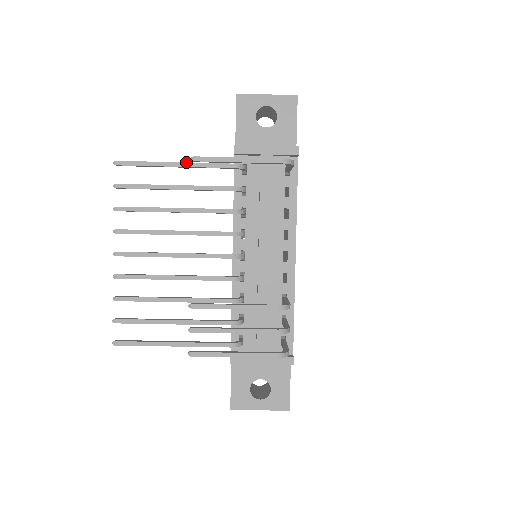
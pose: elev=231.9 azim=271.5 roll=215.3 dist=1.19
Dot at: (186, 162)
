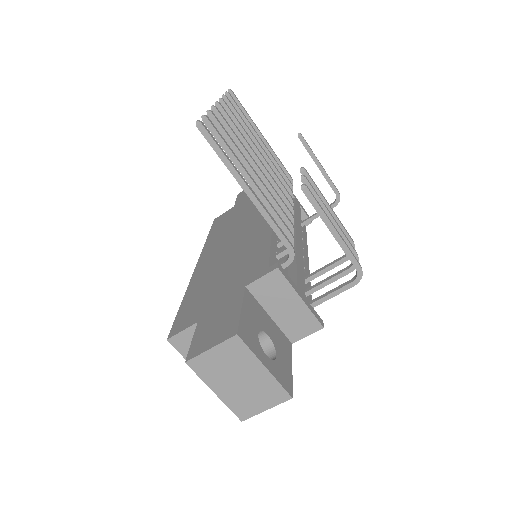
Dot at: occluded
